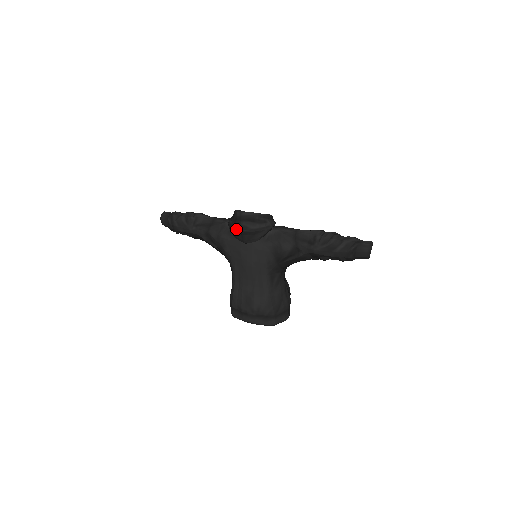
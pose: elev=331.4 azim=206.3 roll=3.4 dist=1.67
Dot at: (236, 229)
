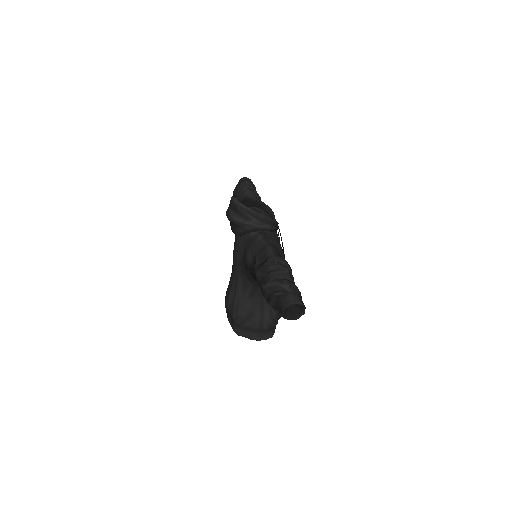
Dot at: occluded
